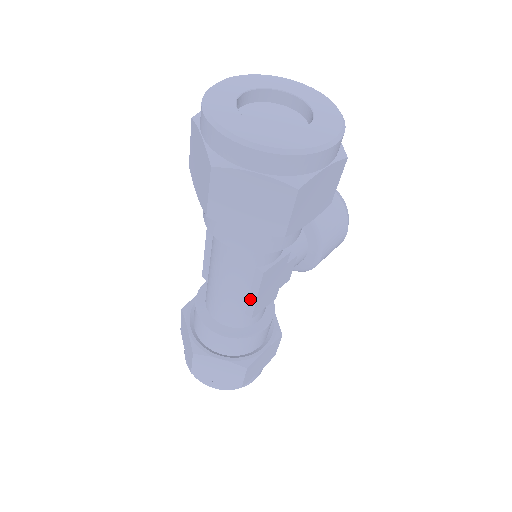
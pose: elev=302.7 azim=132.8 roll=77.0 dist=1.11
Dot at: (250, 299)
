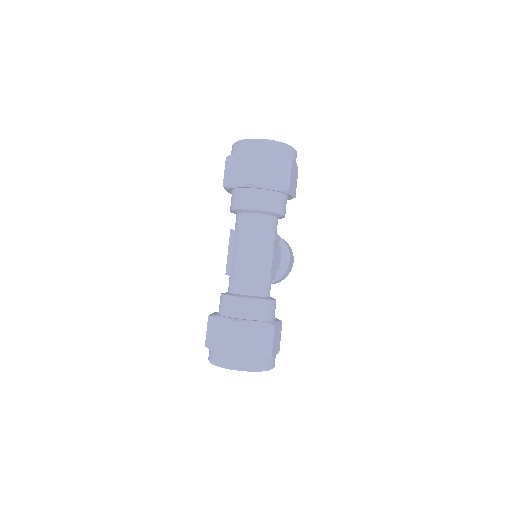
Dot at: (267, 262)
